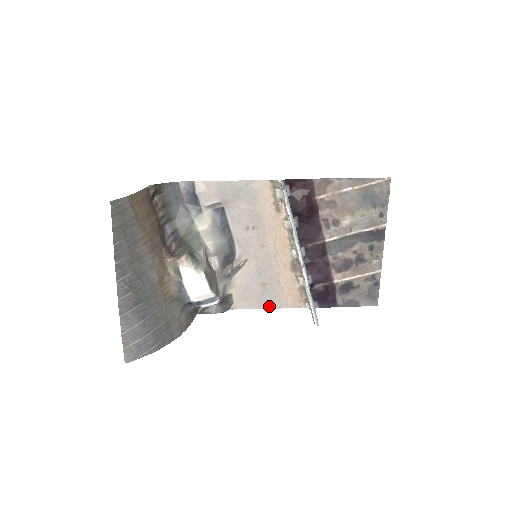
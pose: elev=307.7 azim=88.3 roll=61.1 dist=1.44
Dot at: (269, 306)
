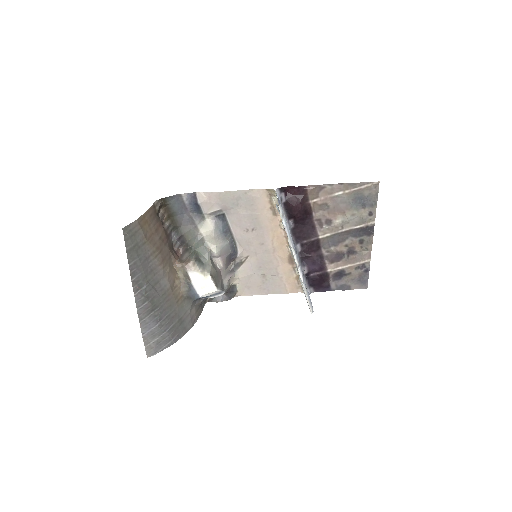
Dot at: (270, 292)
